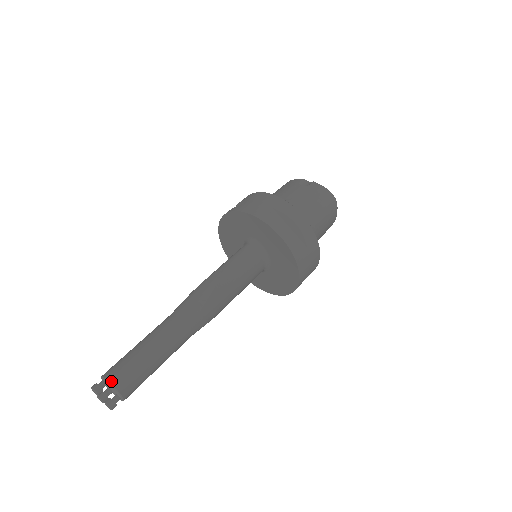
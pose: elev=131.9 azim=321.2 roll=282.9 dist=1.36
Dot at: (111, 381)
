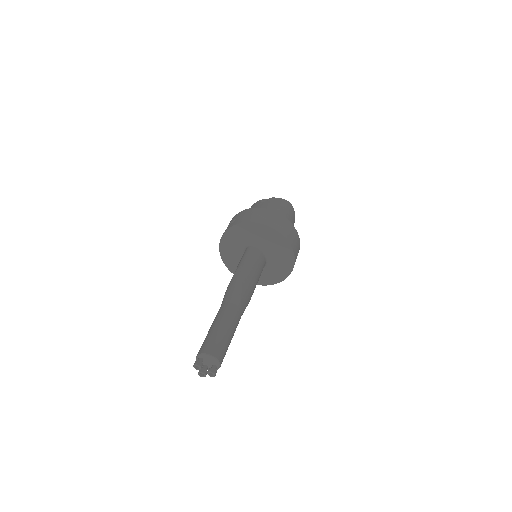
Dot at: (207, 353)
